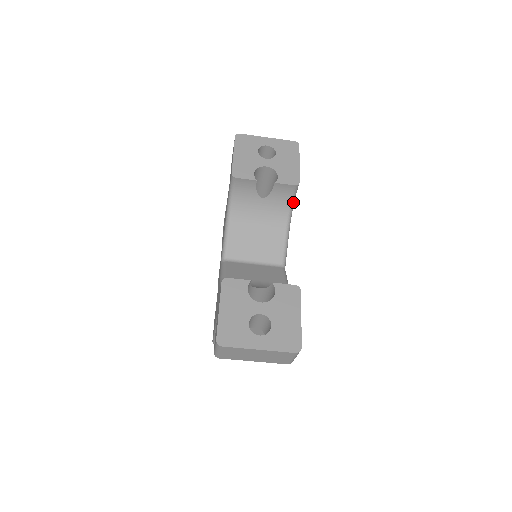
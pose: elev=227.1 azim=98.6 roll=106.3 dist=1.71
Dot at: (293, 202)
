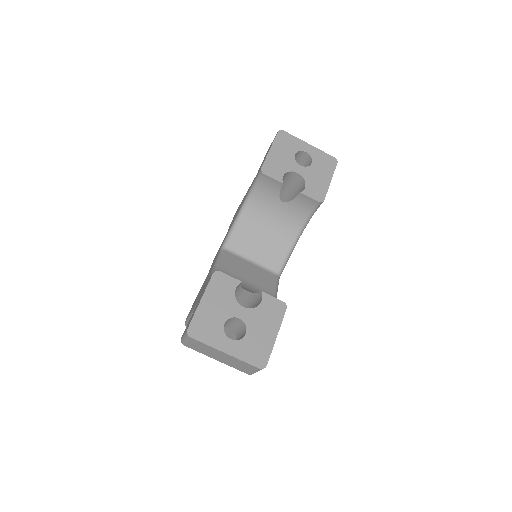
Dot at: (311, 217)
